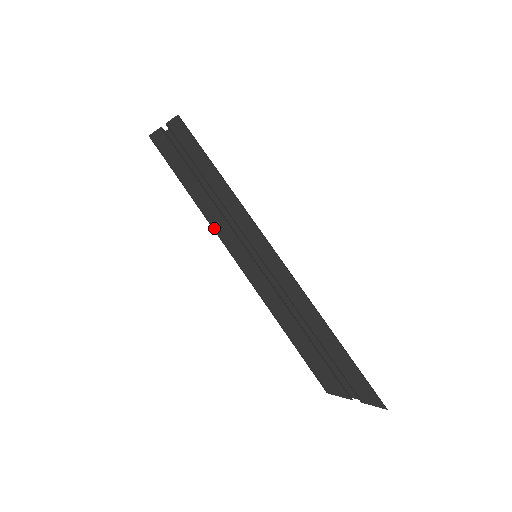
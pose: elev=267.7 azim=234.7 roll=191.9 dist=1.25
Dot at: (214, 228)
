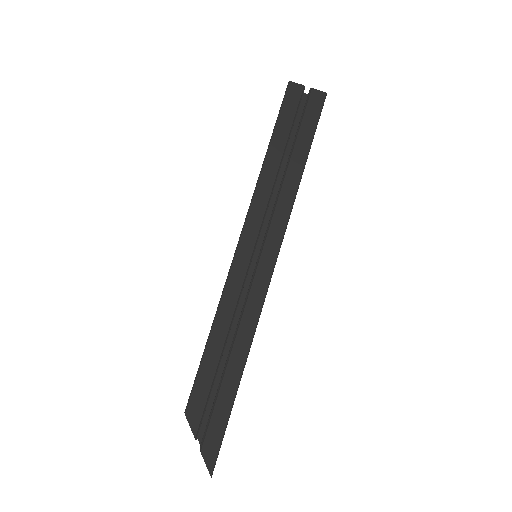
Dot at: (253, 200)
